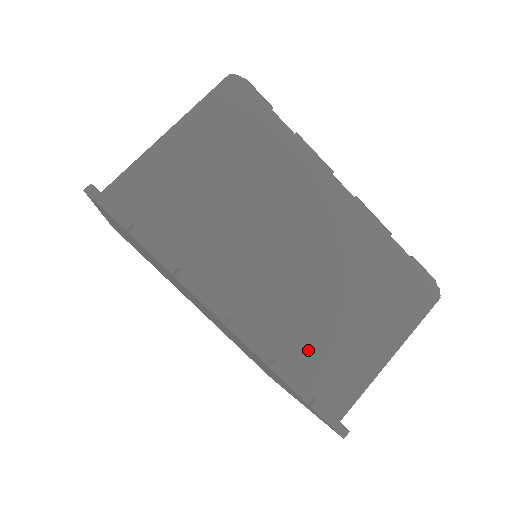
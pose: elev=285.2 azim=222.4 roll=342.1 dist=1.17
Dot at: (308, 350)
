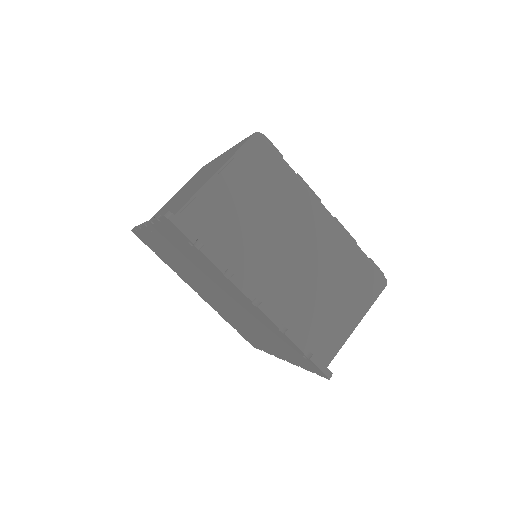
Dot at: (307, 322)
